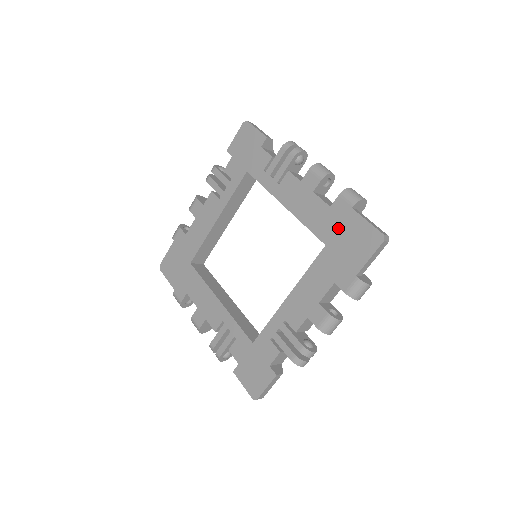
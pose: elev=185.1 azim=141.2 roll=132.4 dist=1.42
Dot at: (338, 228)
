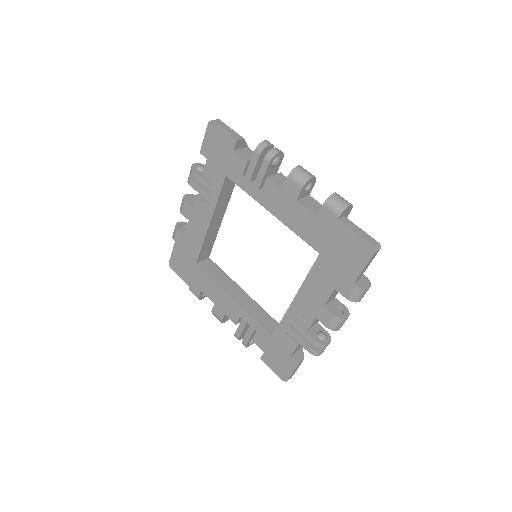
Dot at: (328, 238)
